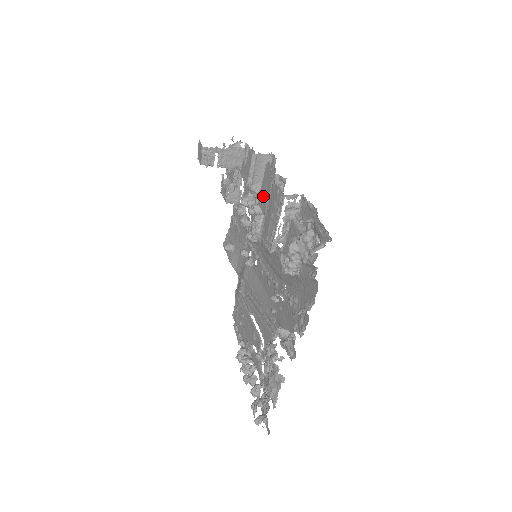
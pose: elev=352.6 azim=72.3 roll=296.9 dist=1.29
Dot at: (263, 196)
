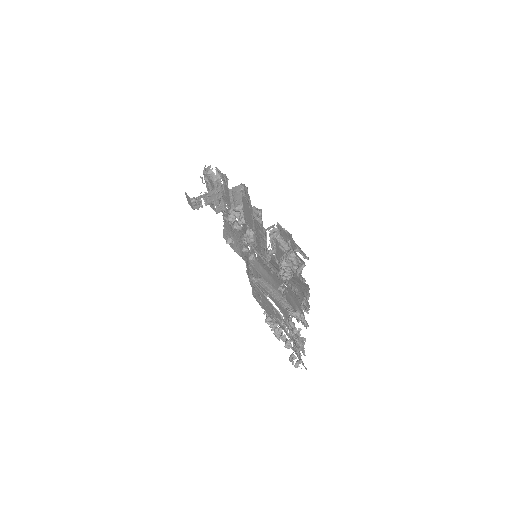
Dot at: (247, 218)
